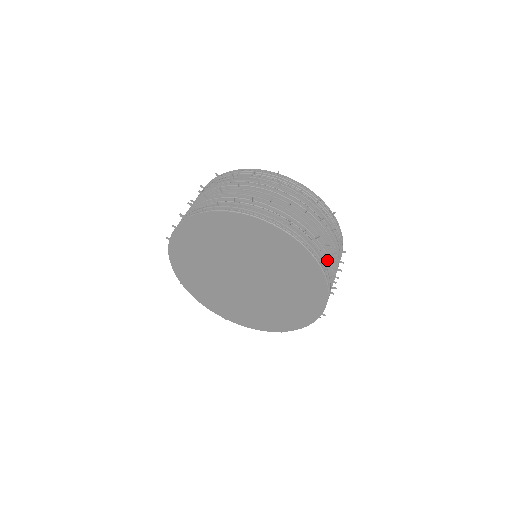
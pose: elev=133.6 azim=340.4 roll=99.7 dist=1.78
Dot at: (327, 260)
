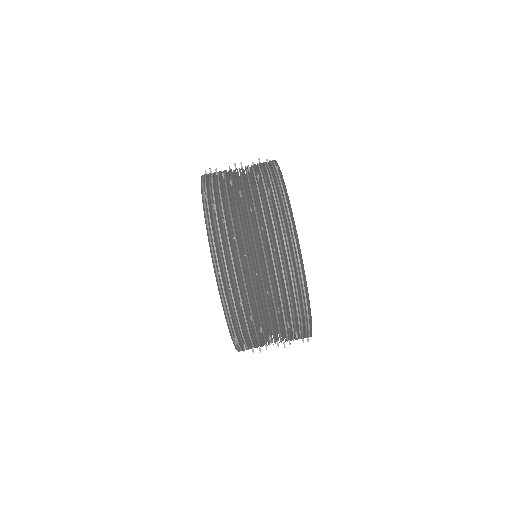
Dot at: (252, 336)
